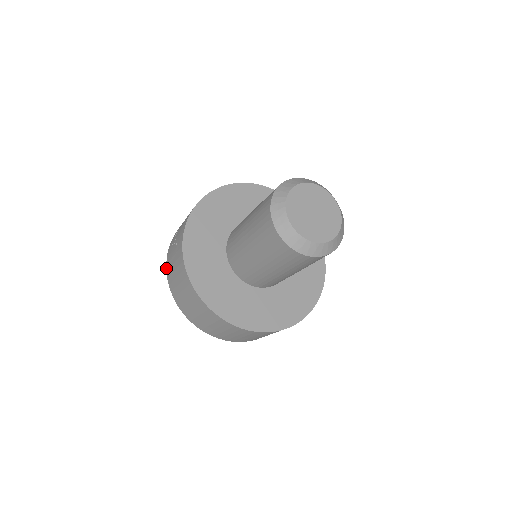
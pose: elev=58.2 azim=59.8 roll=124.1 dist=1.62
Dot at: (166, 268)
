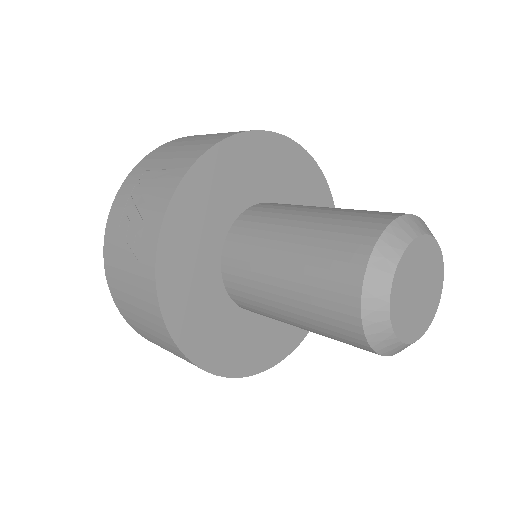
Dot at: (103, 257)
